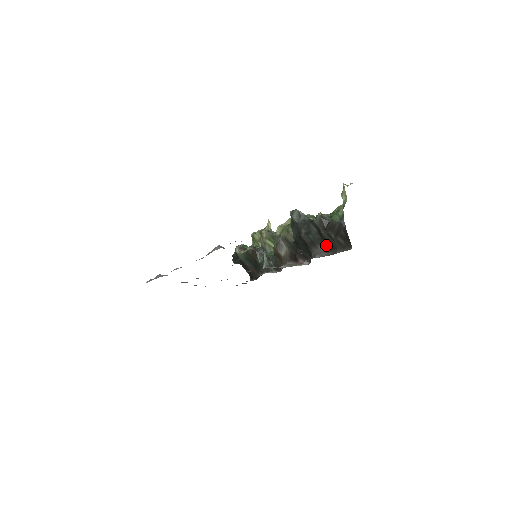
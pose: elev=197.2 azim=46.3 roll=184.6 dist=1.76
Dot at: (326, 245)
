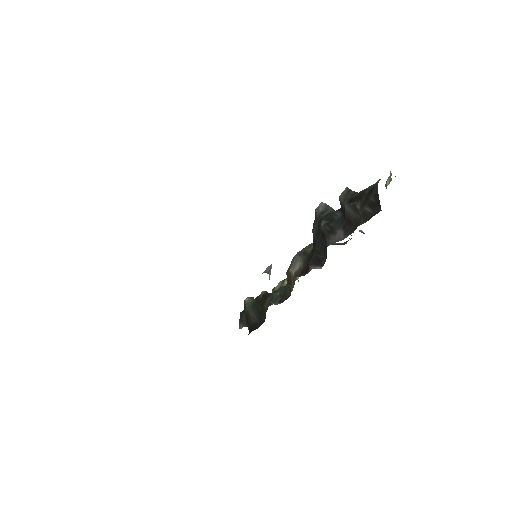
Dot at: (348, 226)
